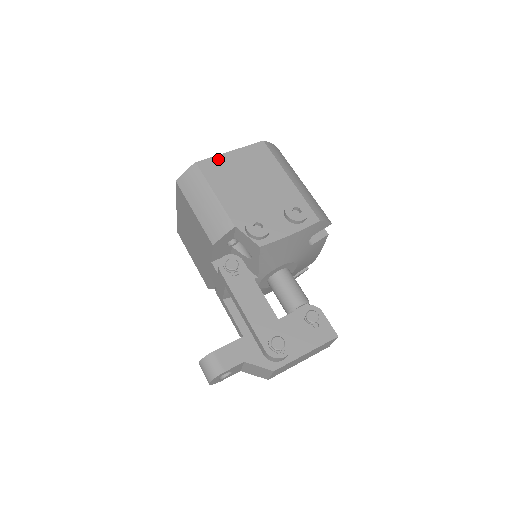
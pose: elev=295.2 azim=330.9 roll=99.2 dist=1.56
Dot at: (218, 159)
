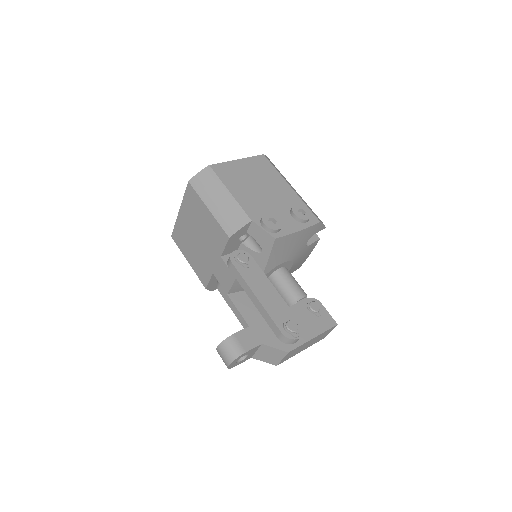
Dot at: (228, 164)
